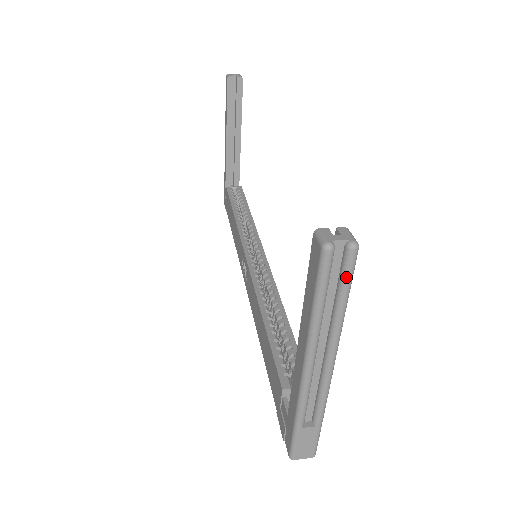
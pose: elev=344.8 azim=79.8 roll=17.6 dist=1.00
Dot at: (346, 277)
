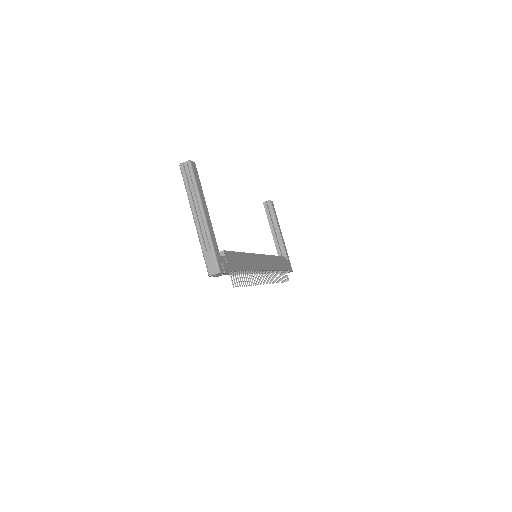
Dot at: (190, 173)
